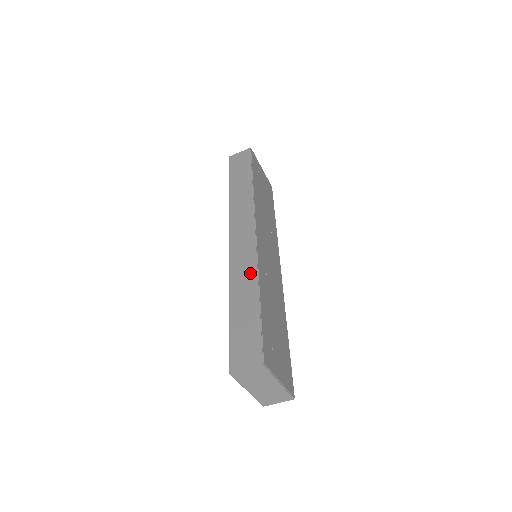
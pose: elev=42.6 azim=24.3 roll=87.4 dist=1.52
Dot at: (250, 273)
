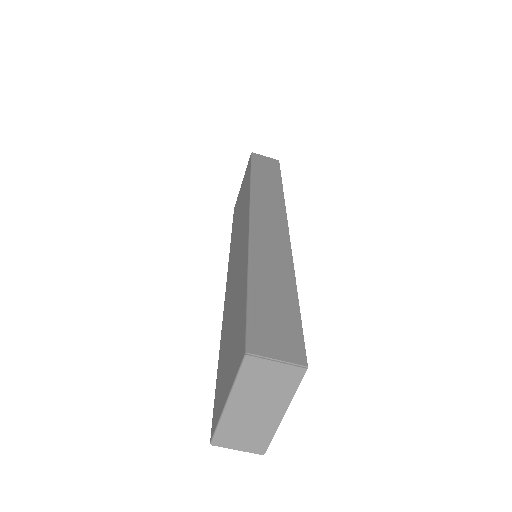
Dot at: (282, 257)
